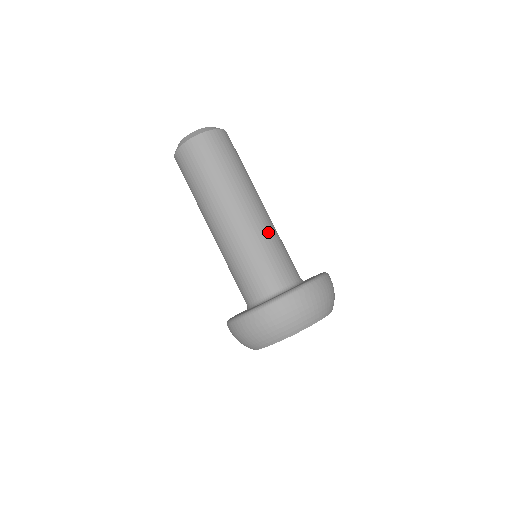
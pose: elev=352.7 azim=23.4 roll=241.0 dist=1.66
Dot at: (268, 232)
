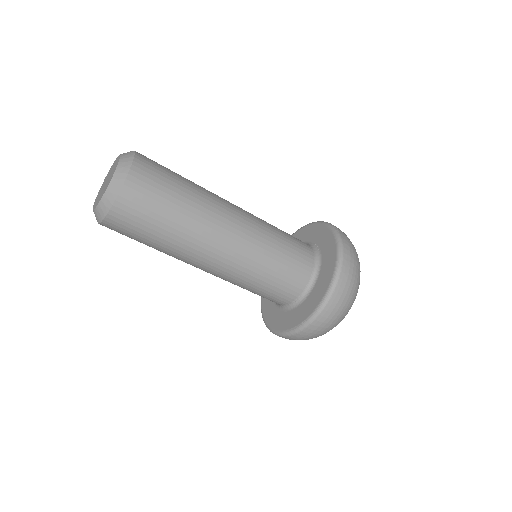
Dot at: (261, 219)
